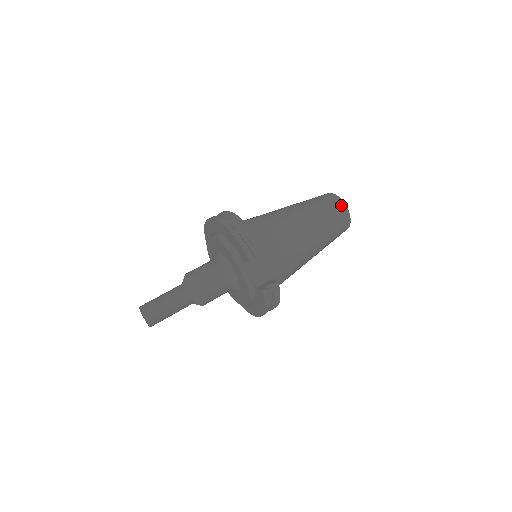
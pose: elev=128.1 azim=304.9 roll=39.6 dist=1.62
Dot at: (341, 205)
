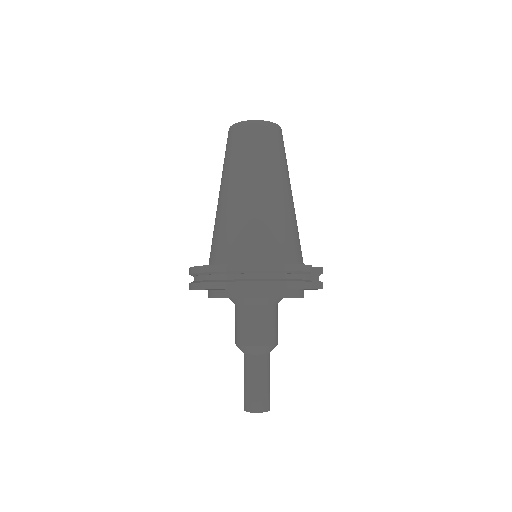
Dot at: (273, 128)
